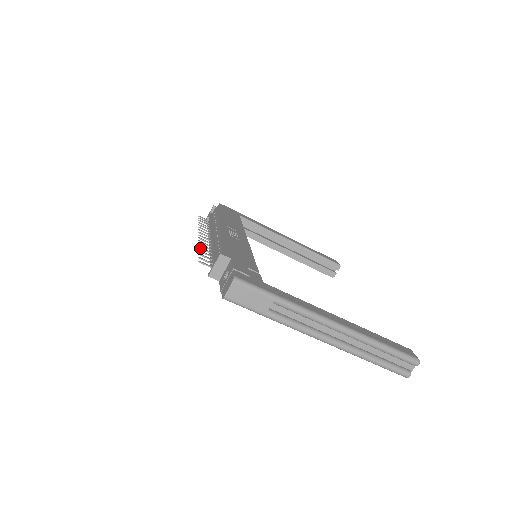
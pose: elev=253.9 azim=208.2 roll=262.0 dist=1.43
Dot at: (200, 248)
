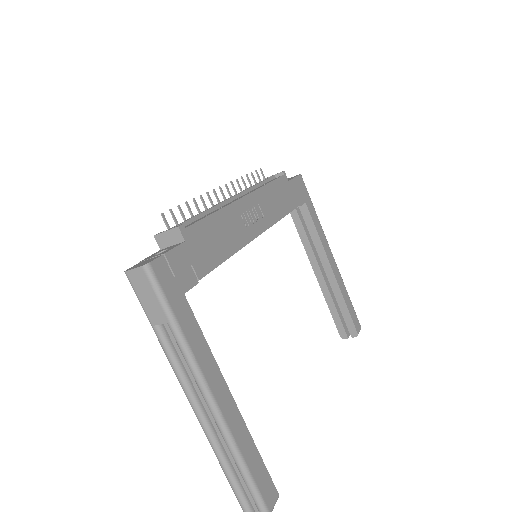
Dot at: (194, 201)
